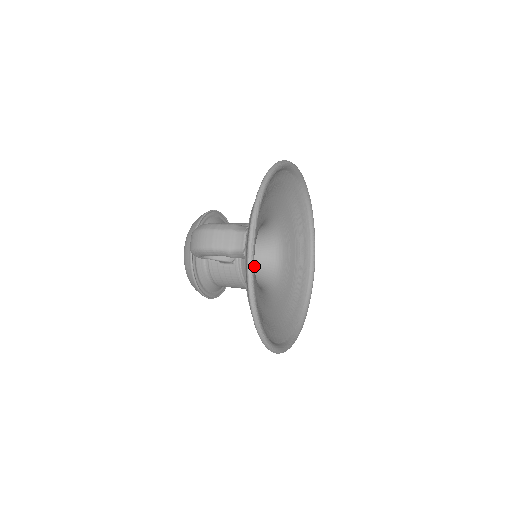
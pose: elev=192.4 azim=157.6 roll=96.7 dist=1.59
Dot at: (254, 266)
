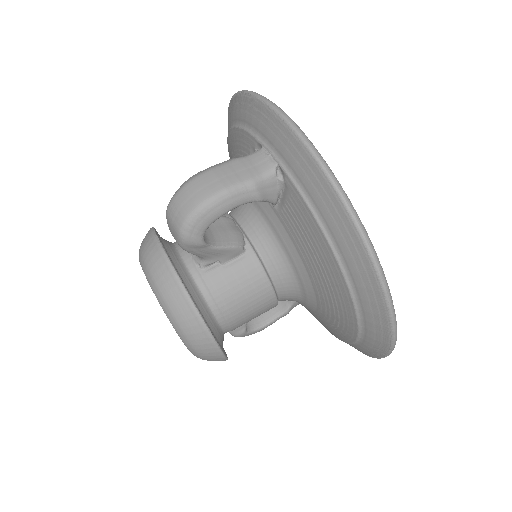
Dot at: occluded
